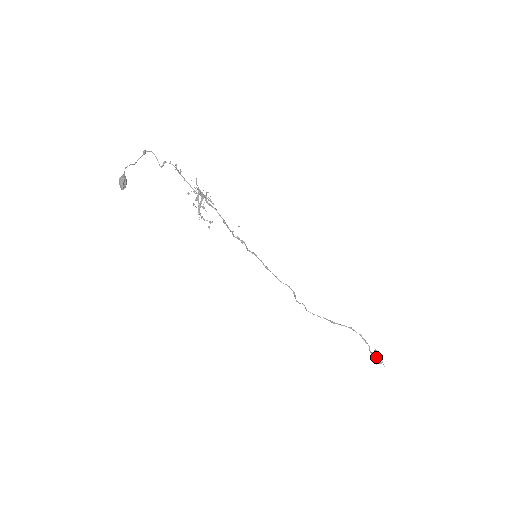
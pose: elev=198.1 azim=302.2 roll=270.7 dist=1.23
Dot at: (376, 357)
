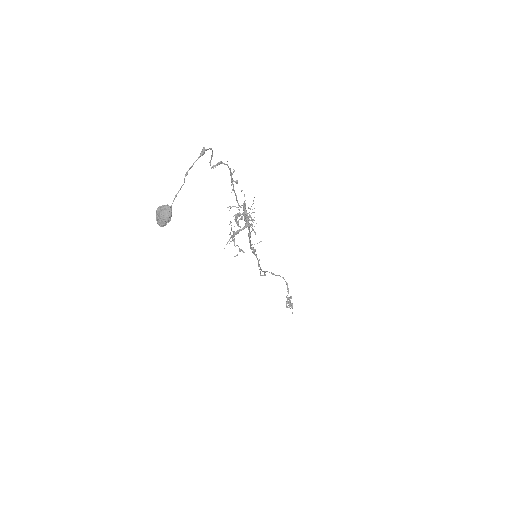
Dot at: (290, 304)
